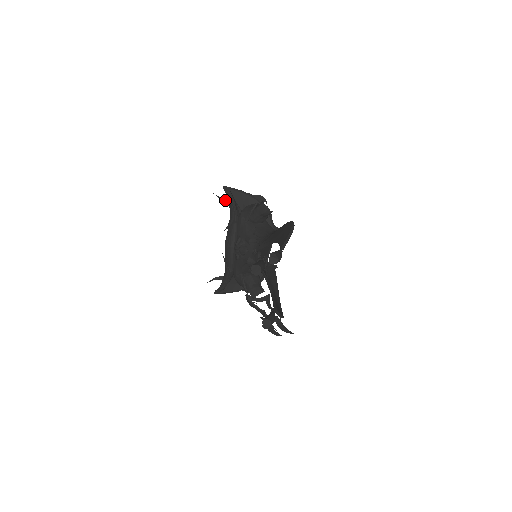
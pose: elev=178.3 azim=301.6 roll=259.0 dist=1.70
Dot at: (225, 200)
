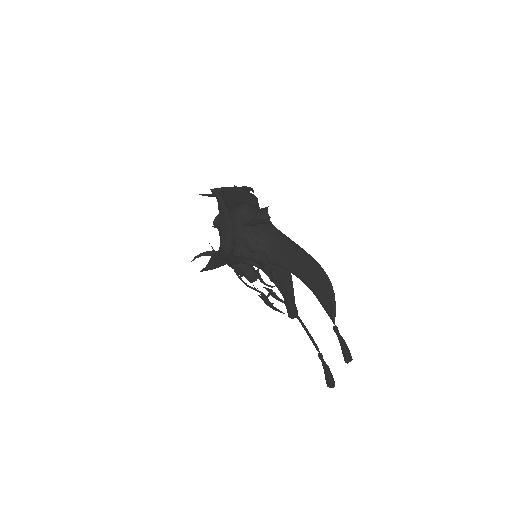
Dot at: (208, 195)
